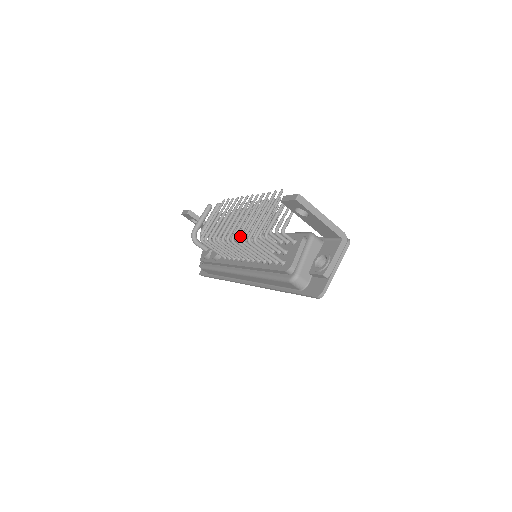
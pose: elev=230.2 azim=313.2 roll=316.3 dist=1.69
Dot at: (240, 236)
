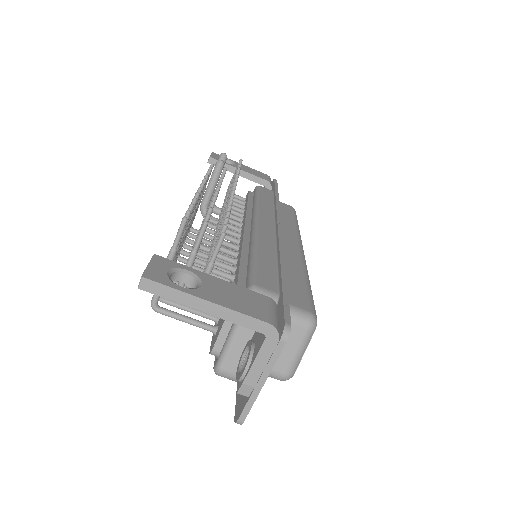
Dot at: occluded
